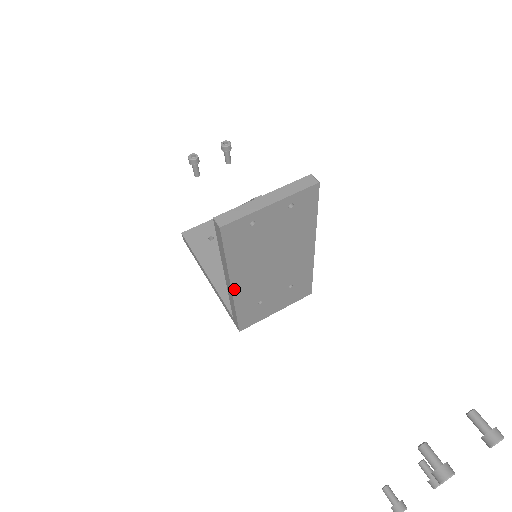
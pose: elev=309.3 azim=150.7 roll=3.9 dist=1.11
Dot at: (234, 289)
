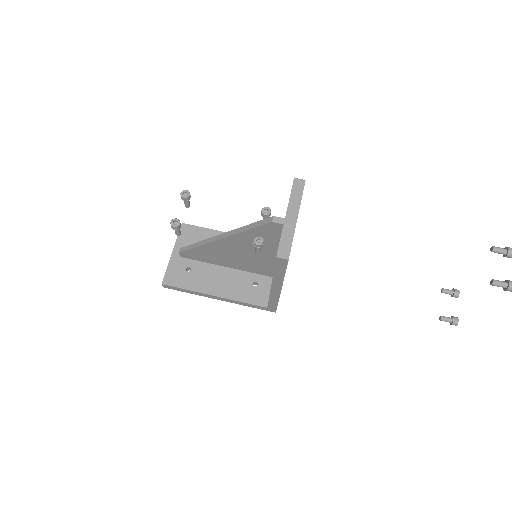
Dot at: (281, 289)
